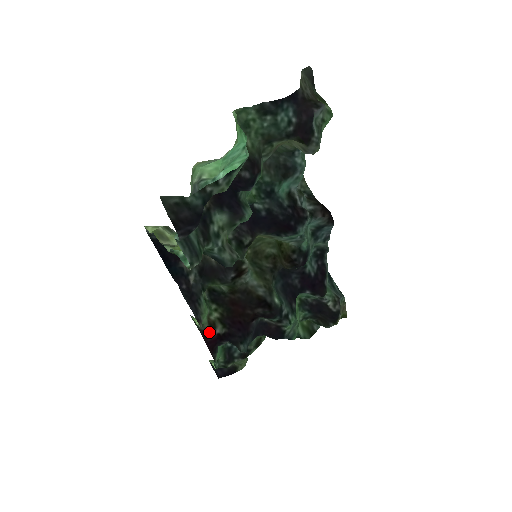
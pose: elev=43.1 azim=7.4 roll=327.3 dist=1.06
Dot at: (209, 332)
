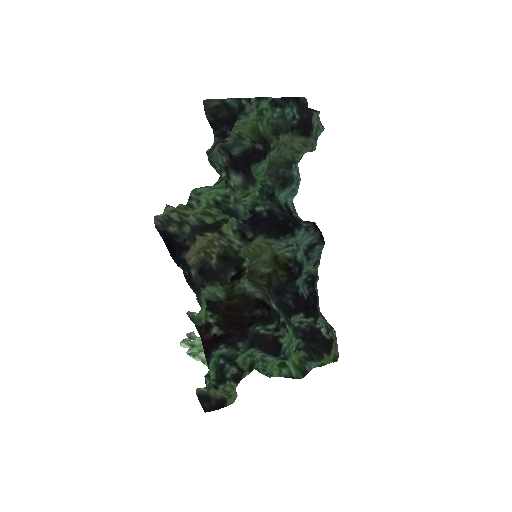
Dot at: (206, 329)
